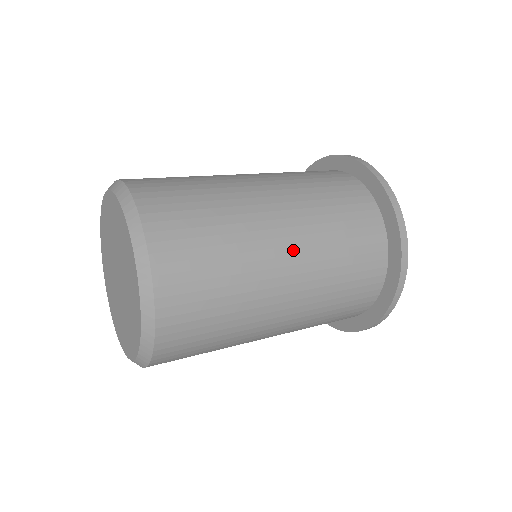
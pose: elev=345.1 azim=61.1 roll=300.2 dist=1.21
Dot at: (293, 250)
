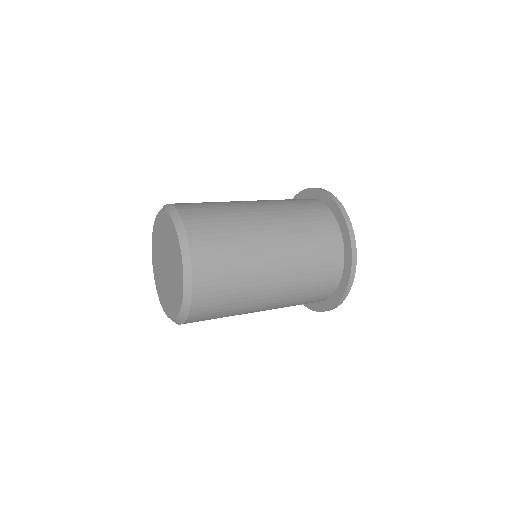
Dot at: (278, 285)
